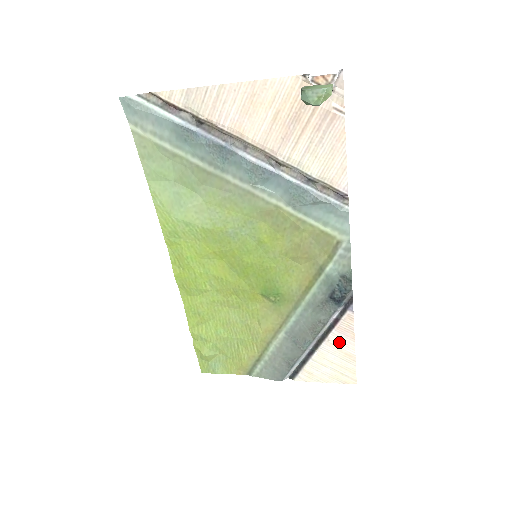
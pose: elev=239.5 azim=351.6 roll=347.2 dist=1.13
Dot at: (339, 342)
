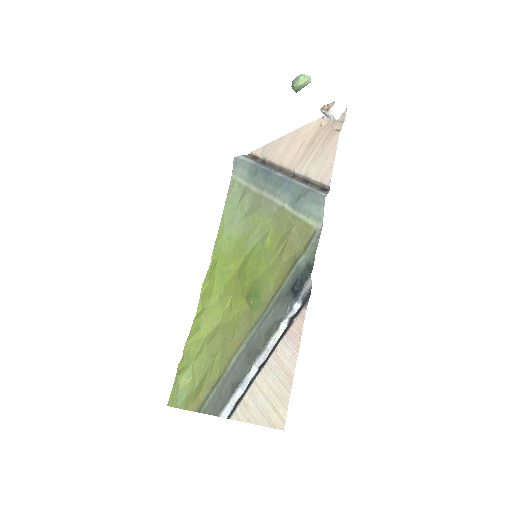
Dot at: (285, 353)
